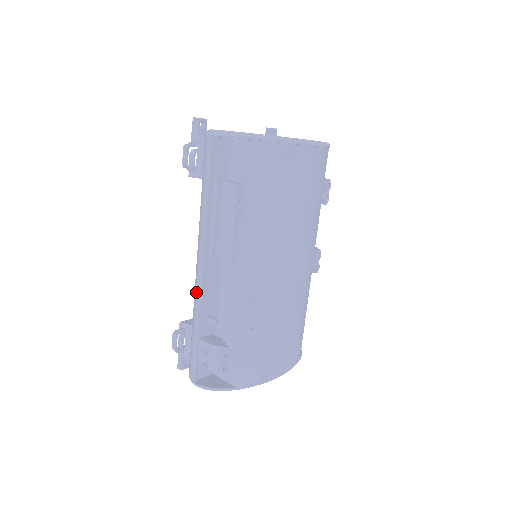
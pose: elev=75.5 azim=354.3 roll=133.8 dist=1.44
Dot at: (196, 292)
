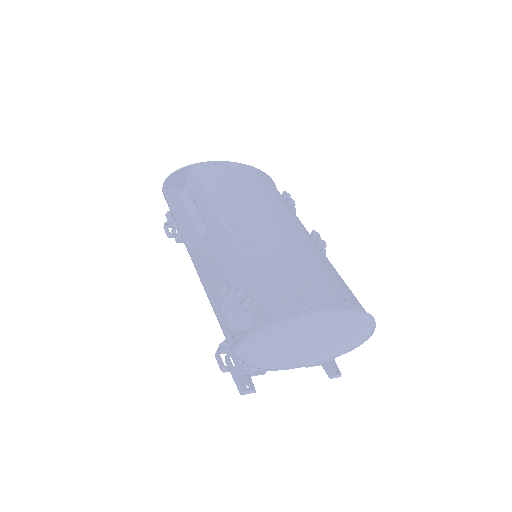
Dot at: (199, 277)
